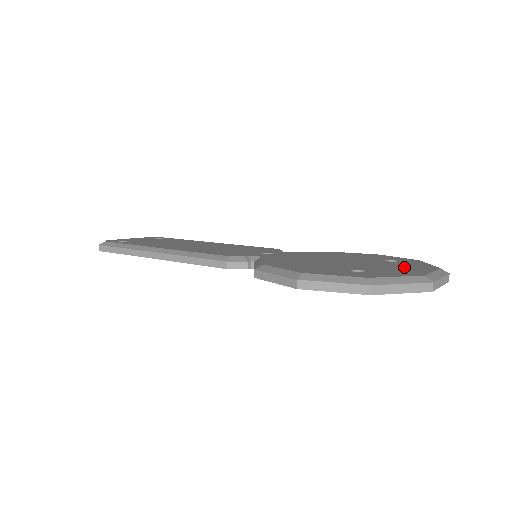
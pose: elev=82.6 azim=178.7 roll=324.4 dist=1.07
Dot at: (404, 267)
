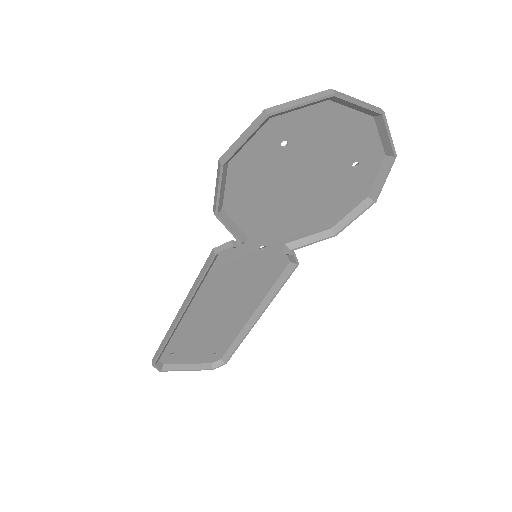
Dot at: (338, 132)
